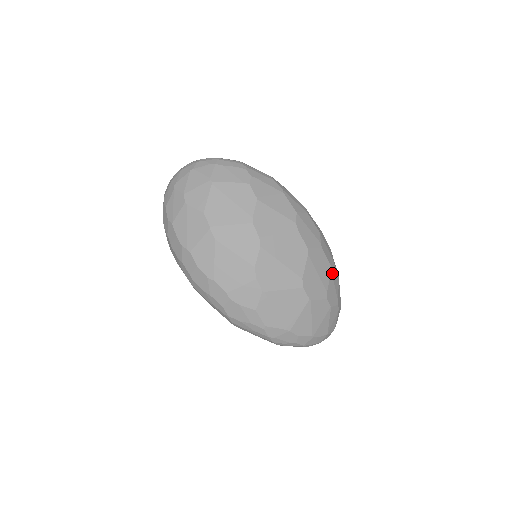
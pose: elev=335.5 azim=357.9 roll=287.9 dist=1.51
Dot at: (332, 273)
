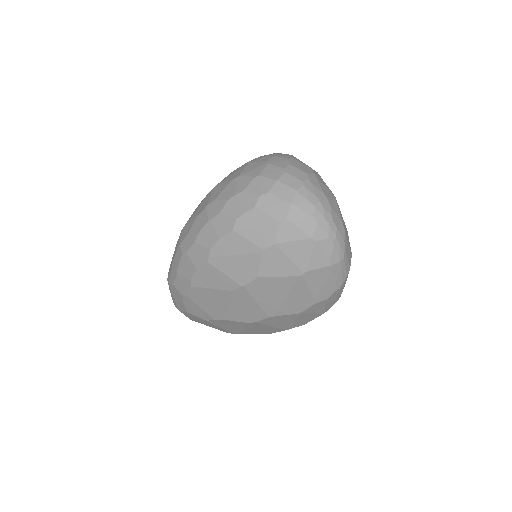
Dot at: occluded
